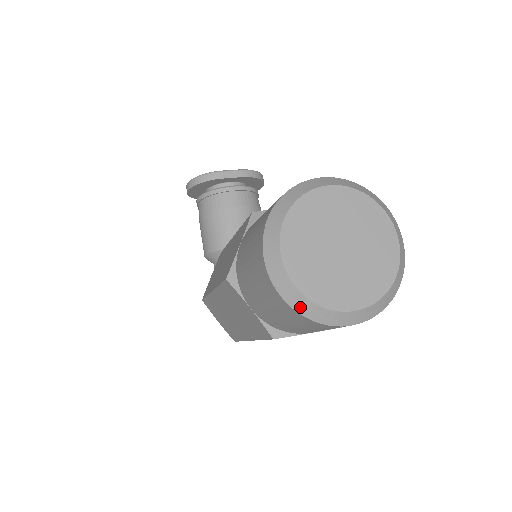
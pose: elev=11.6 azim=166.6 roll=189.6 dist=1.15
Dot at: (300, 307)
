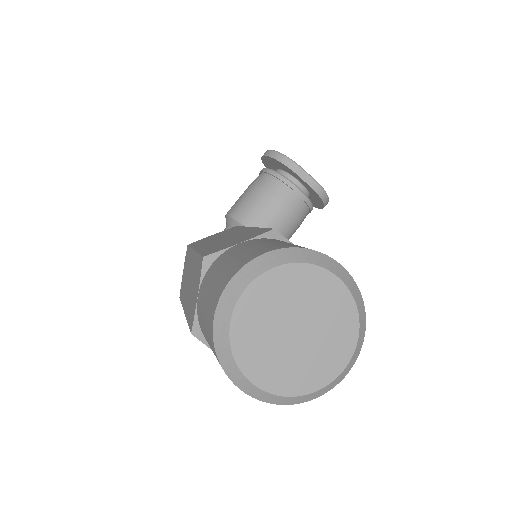
Dot at: (219, 341)
